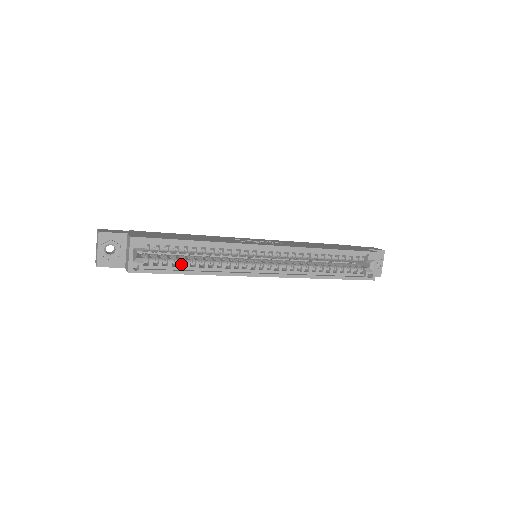
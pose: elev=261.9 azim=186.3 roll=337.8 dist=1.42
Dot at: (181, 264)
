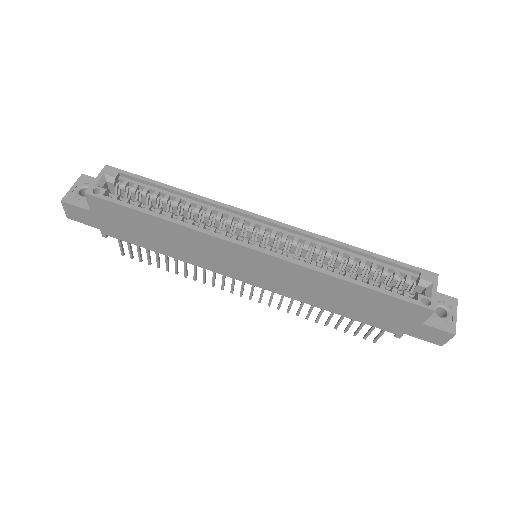
Dot at: occluded
